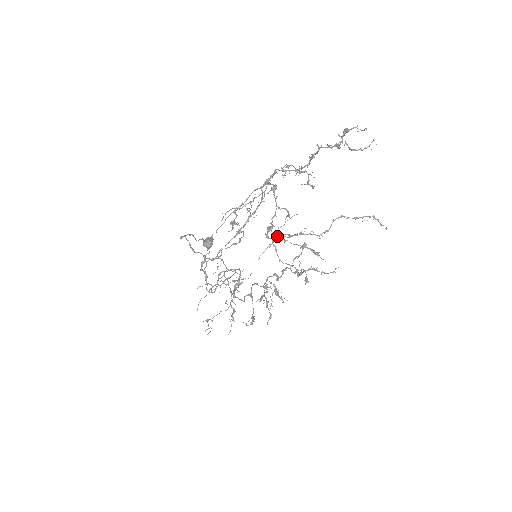
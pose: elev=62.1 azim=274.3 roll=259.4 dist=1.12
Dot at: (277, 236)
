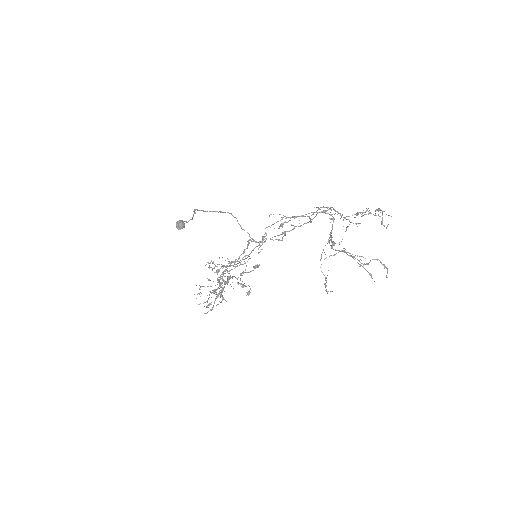
Dot at: (344, 251)
